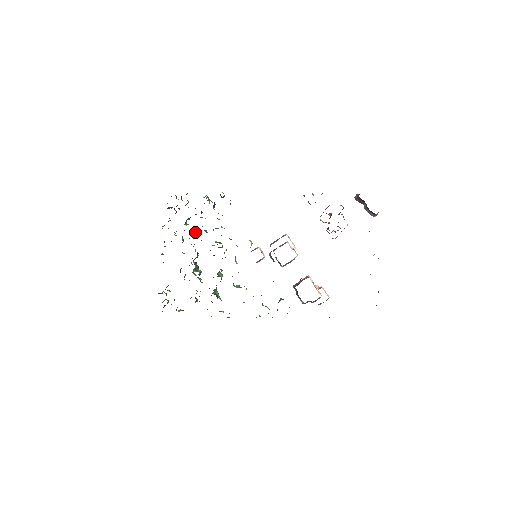
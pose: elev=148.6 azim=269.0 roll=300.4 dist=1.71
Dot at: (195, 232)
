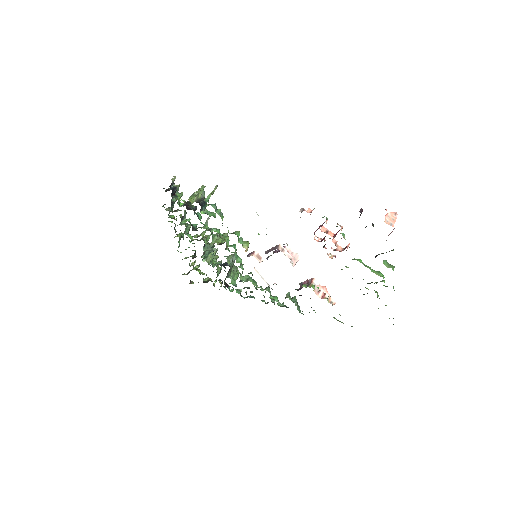
Dot at: (195, 227)
